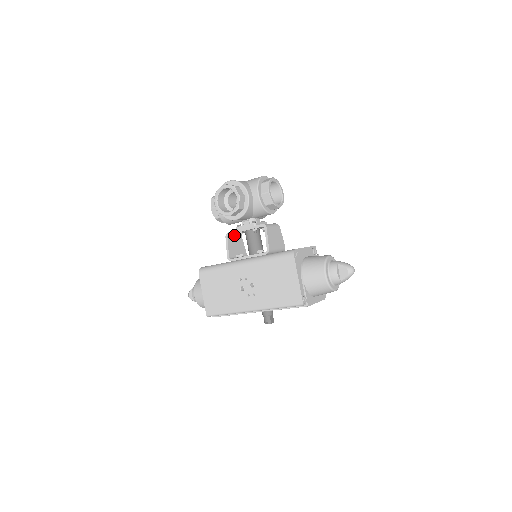
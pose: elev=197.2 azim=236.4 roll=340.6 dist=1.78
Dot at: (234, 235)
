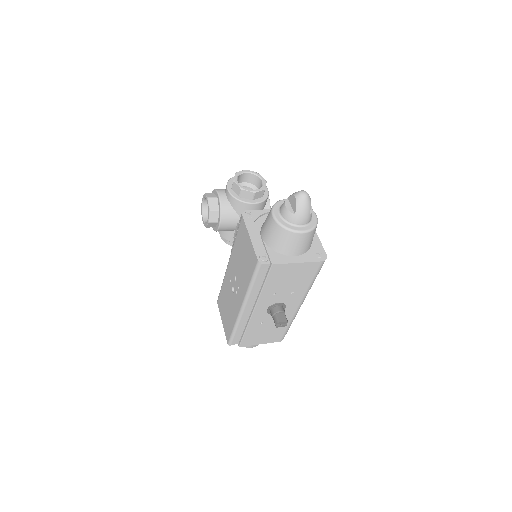
Dot at: occluded
